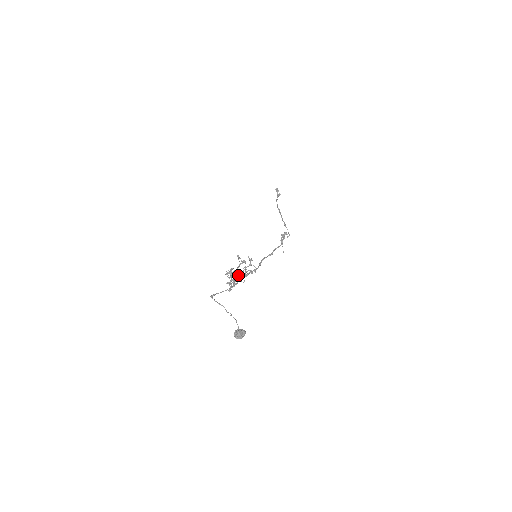
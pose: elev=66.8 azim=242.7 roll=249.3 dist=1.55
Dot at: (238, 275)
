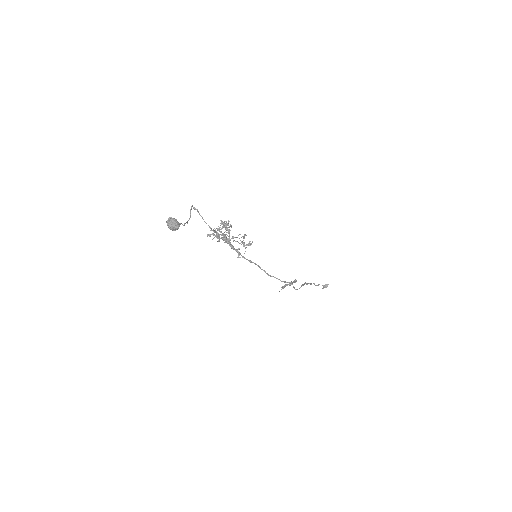
Dot at: (228, 231)
